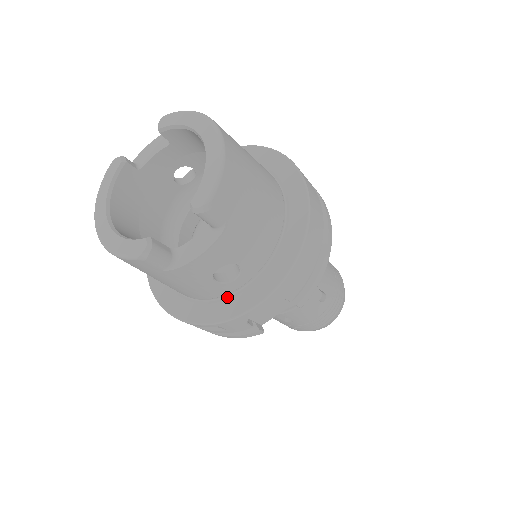
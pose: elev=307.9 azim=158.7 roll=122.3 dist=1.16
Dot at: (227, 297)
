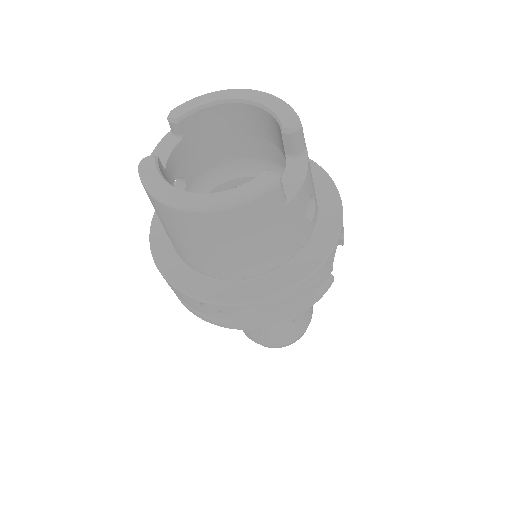
Dot at: (307, 245)
